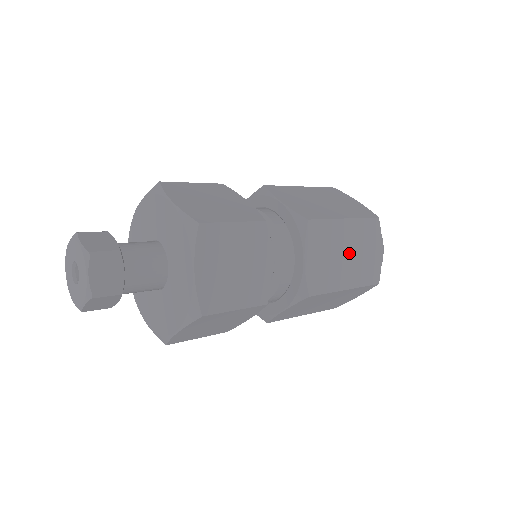
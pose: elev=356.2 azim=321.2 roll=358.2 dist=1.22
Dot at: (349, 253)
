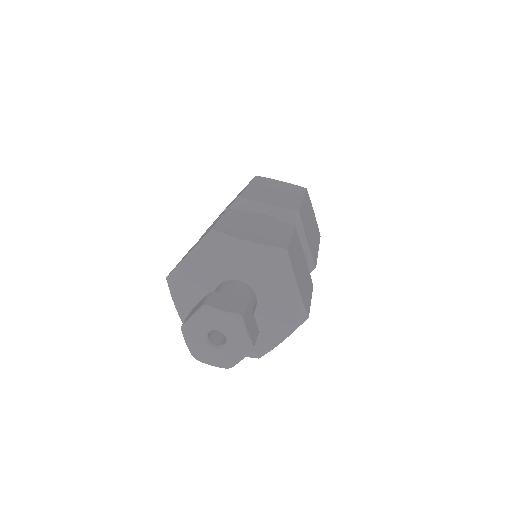
Dot at: (311, 224)
